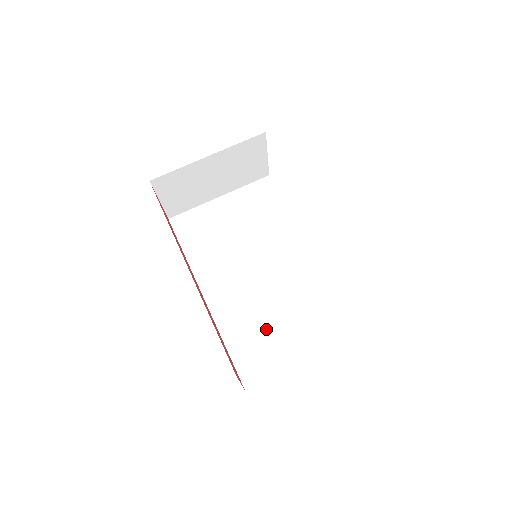
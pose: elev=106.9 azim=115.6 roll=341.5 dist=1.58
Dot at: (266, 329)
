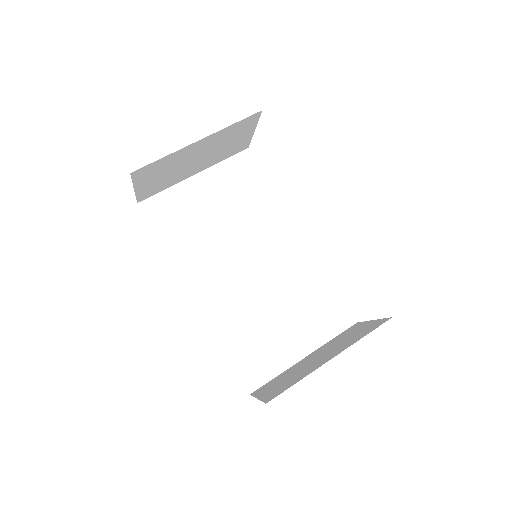
Dot at: (264, 328)
